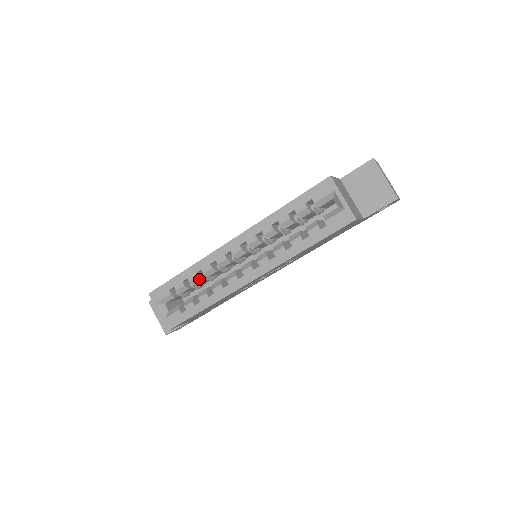
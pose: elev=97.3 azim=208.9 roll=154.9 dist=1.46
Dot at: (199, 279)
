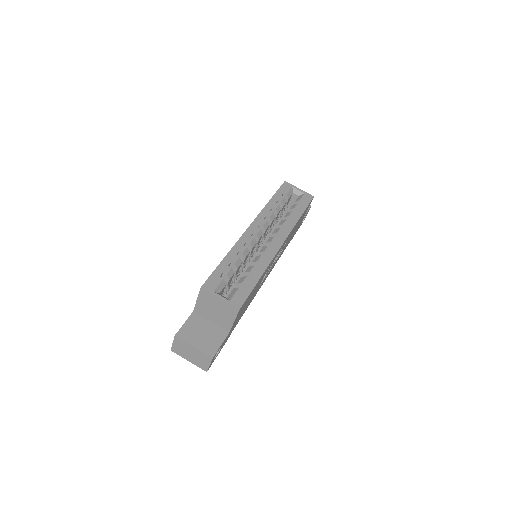
Dot at: (240, 260)
